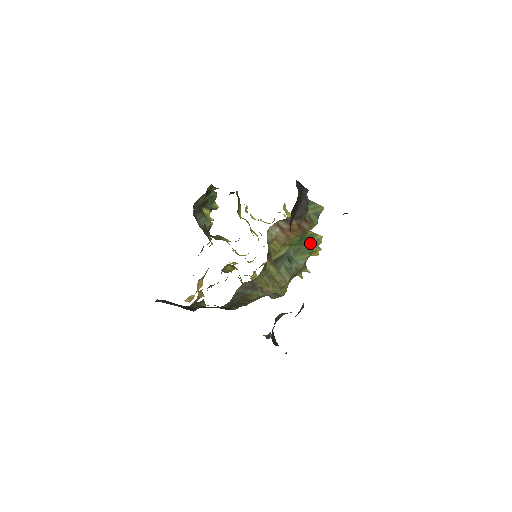
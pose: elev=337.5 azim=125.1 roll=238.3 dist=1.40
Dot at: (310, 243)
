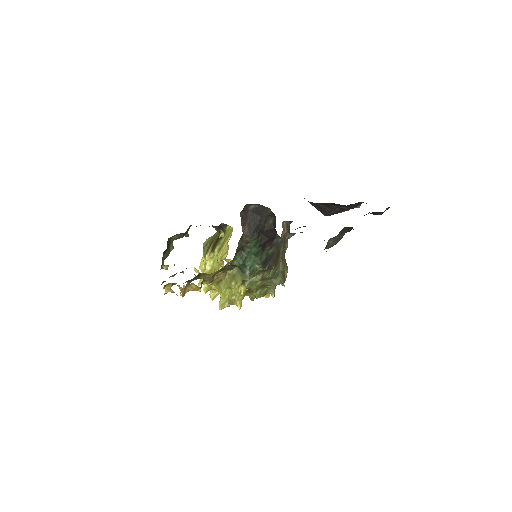
Dot at: occluded
